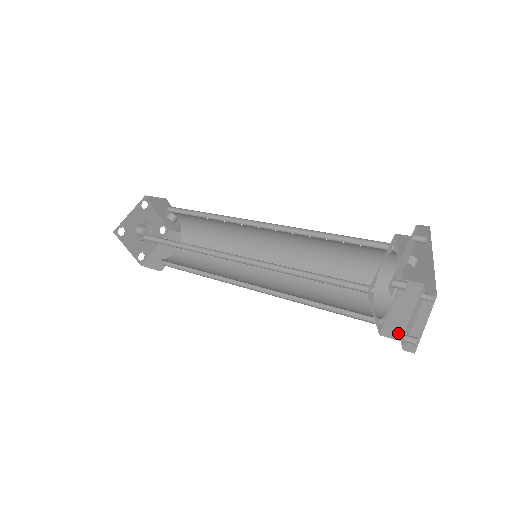
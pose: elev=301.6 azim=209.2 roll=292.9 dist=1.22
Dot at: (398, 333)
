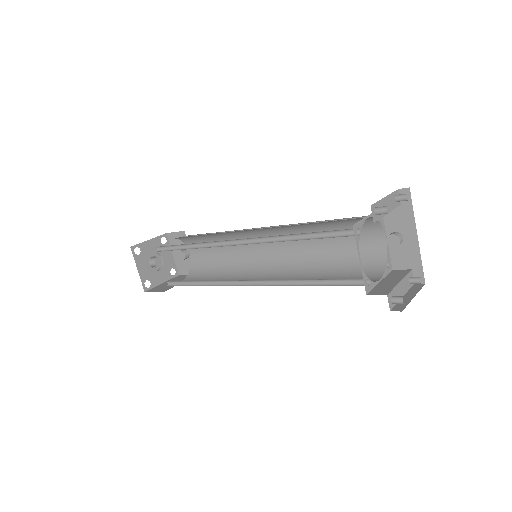
Dot at: (385, 292)
